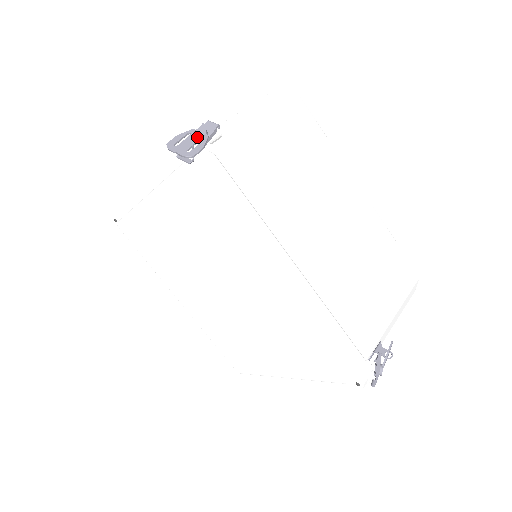
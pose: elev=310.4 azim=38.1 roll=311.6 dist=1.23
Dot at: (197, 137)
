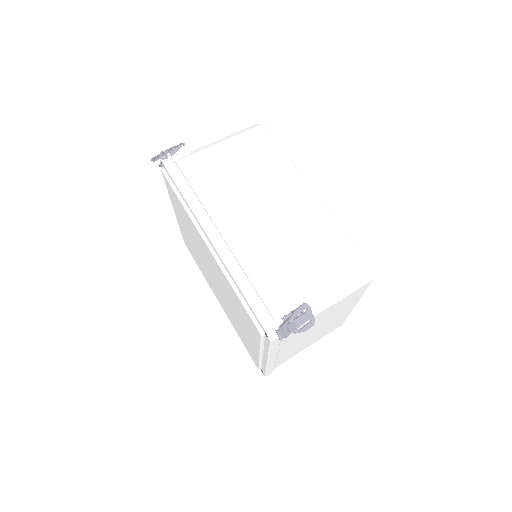
Dot at: (167, 151)
